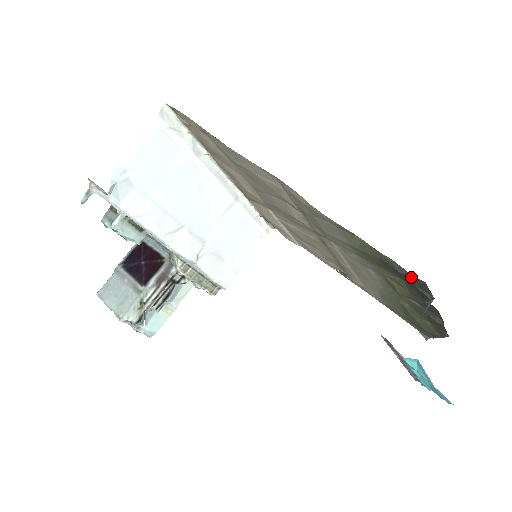
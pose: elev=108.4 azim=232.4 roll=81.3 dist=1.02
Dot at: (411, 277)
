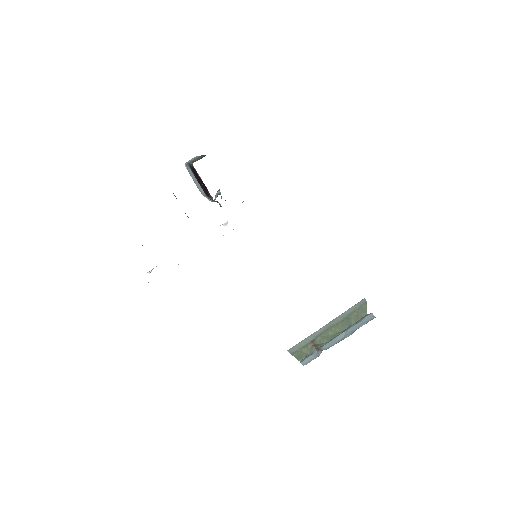
Dot at: occluded
